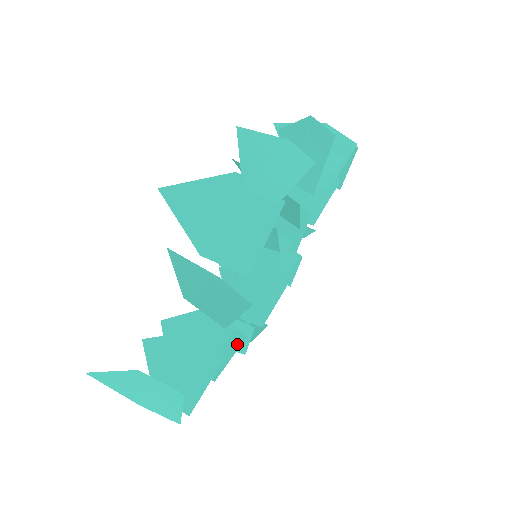
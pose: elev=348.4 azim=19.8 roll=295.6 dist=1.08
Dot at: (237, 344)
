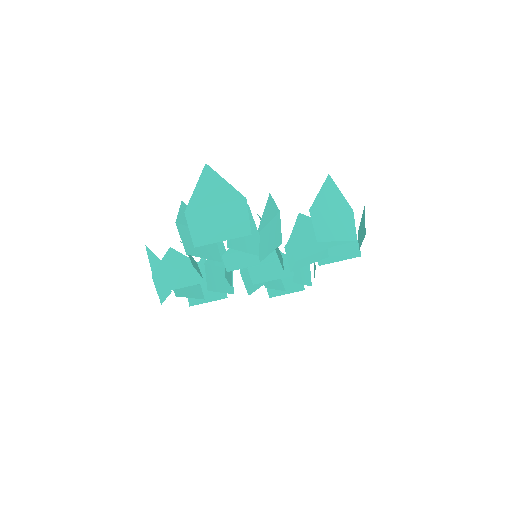
Dot at: (200, 273)
